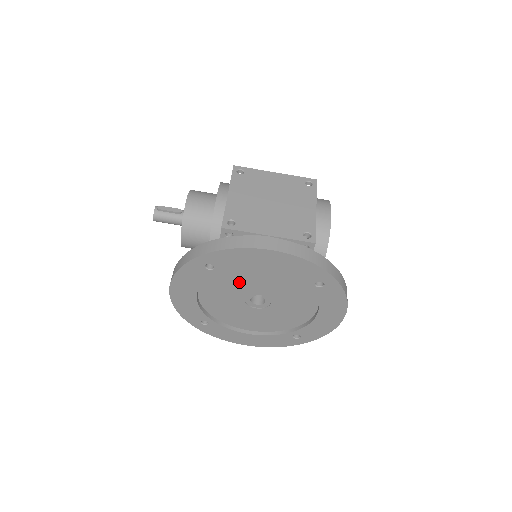
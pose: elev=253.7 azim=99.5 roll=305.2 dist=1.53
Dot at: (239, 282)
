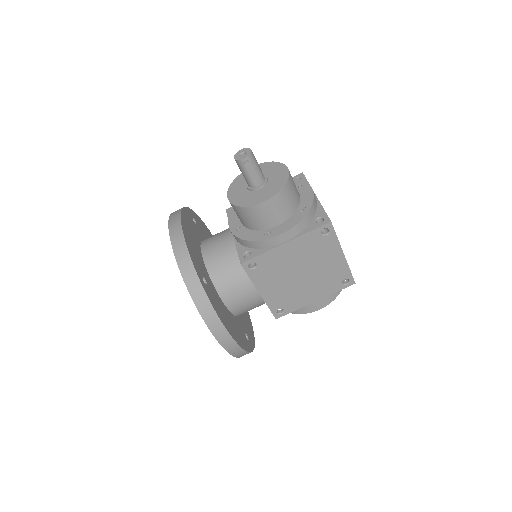
Dot at: occluded
